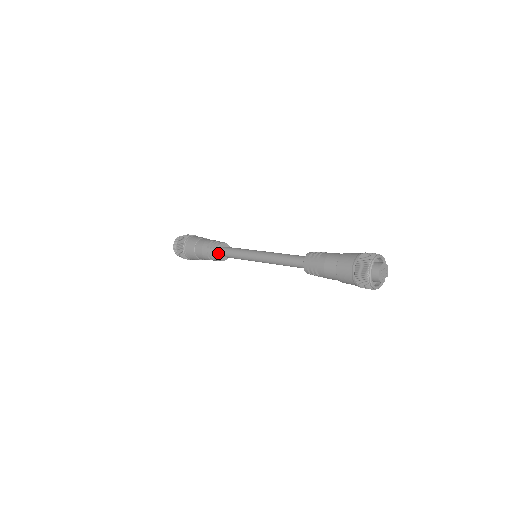
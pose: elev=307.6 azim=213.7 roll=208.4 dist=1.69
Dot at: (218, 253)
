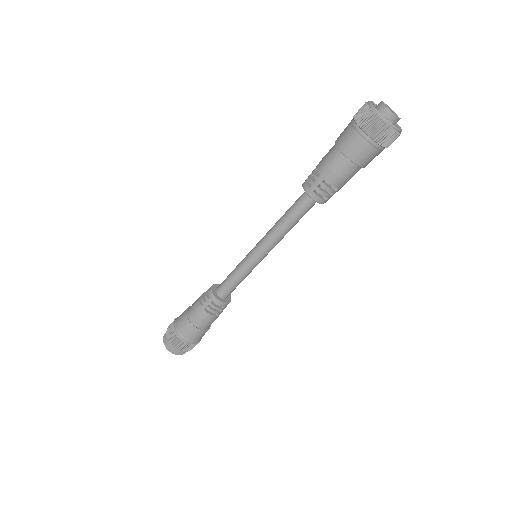
Dot at: (217, 298)
